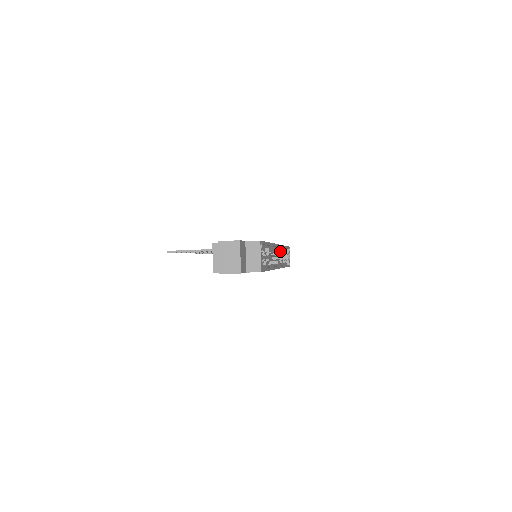
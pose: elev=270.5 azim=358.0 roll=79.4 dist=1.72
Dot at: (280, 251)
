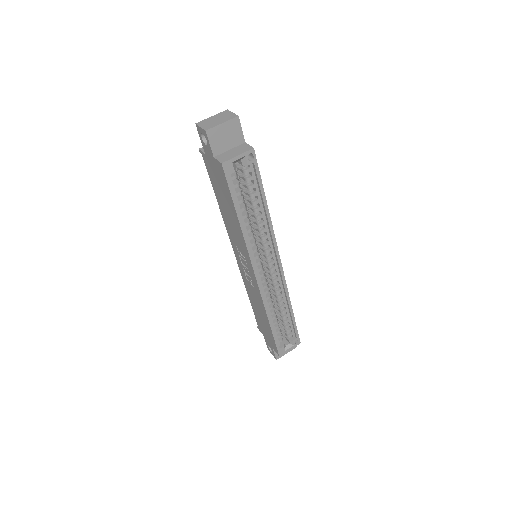
Dot at: (281, 295)
